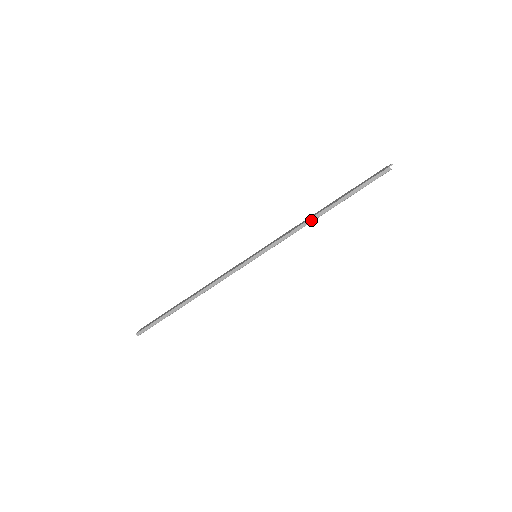
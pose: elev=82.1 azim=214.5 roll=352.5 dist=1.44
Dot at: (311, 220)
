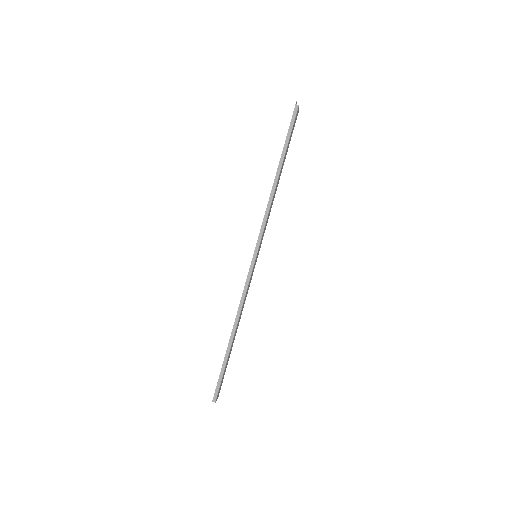
Dot at: (273, 191)
